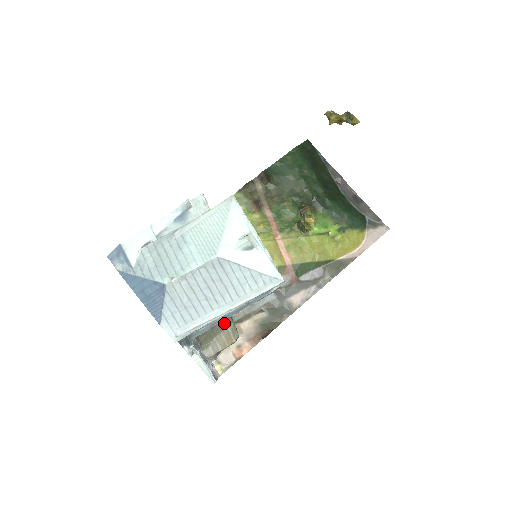
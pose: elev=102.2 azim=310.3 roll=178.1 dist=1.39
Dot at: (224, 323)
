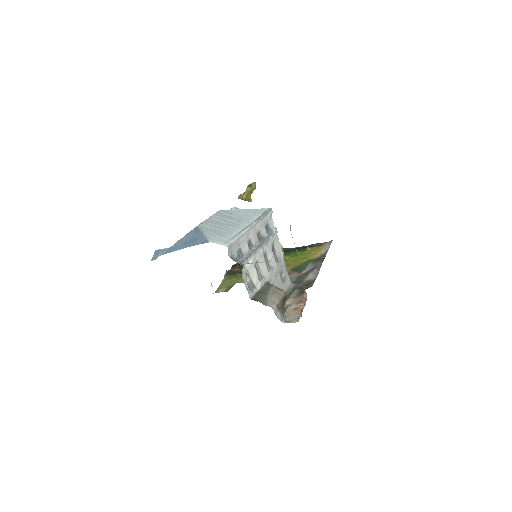
Dot at: (266, 287)
